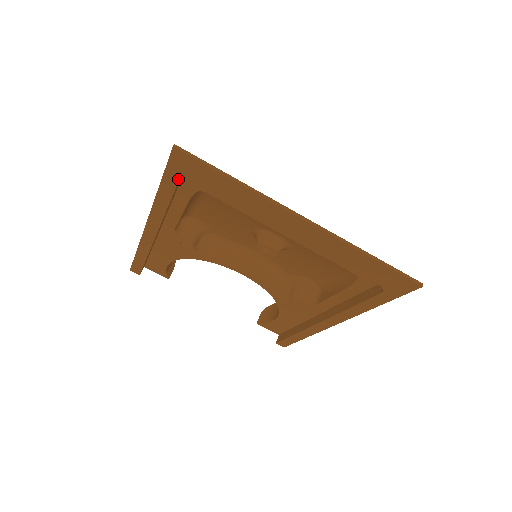
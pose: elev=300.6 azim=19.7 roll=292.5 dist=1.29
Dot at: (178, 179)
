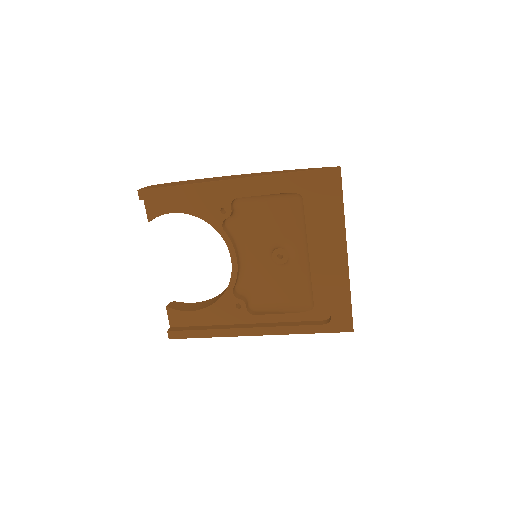
Dot at: (313, 180)
